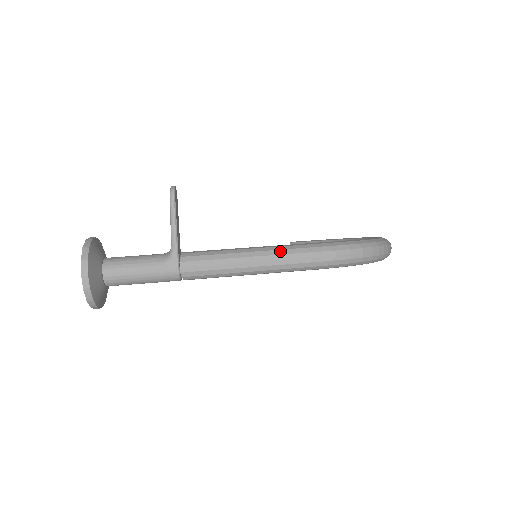
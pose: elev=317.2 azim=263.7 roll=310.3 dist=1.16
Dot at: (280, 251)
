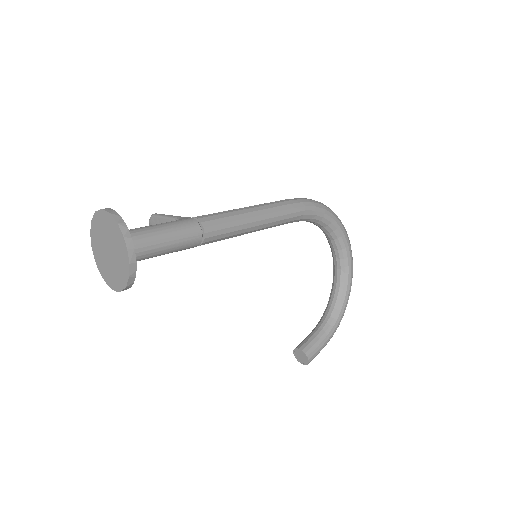
Dot at: occluded
